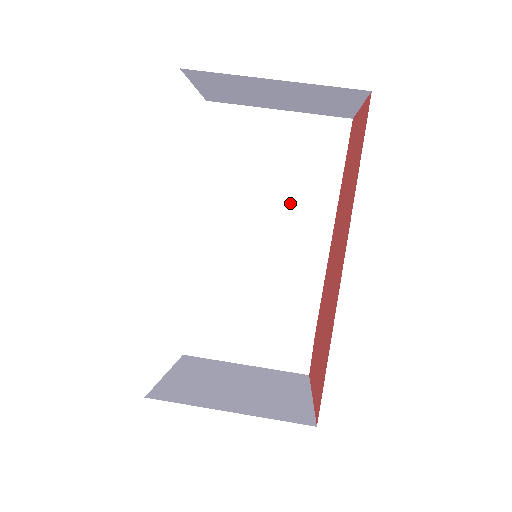
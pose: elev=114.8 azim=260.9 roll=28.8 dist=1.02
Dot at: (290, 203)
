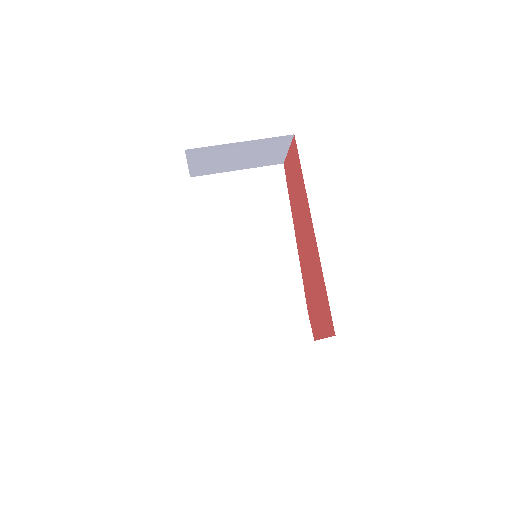
Dot at: (262, 226)
